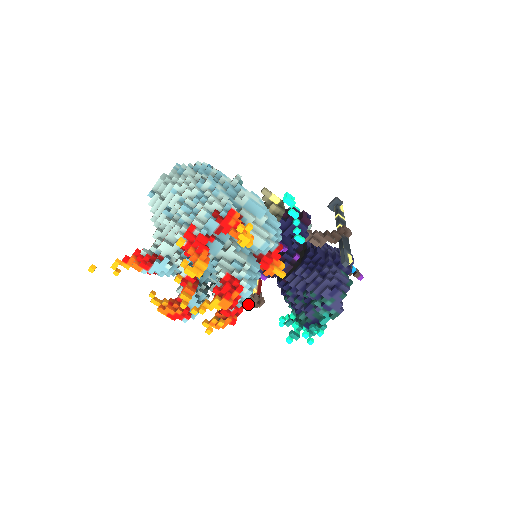
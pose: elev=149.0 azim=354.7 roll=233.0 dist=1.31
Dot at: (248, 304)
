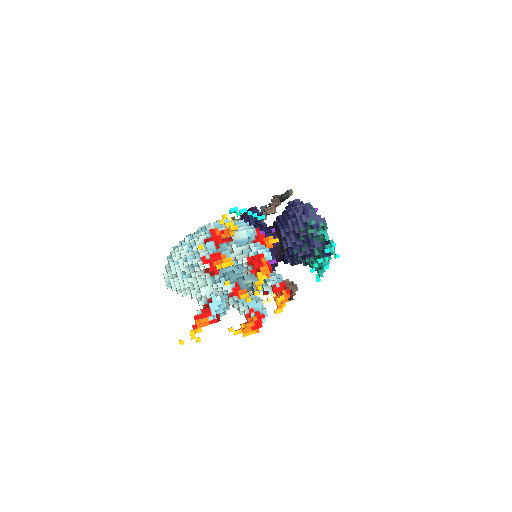
Dot at: occluded
